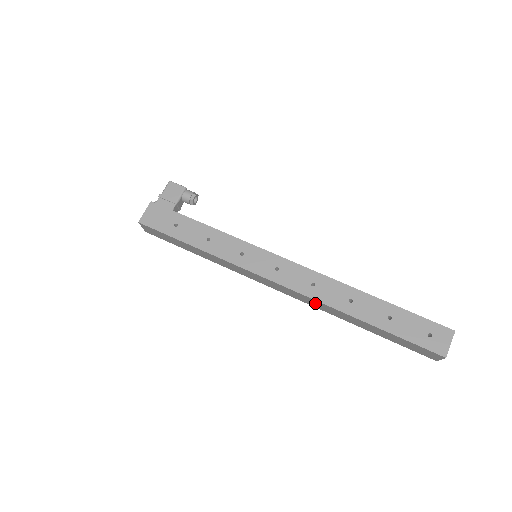
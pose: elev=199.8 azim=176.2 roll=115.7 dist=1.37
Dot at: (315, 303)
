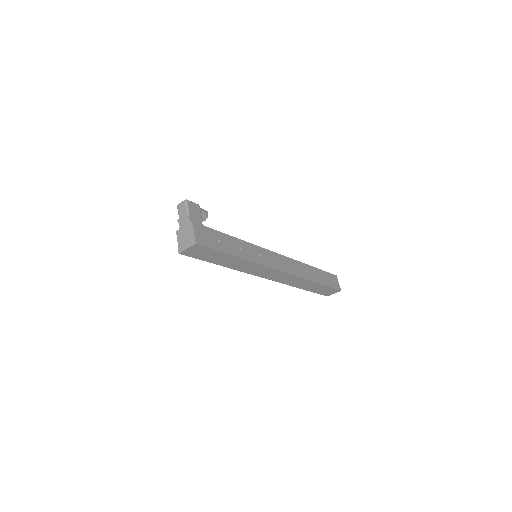
Dot at: (293, 280)
